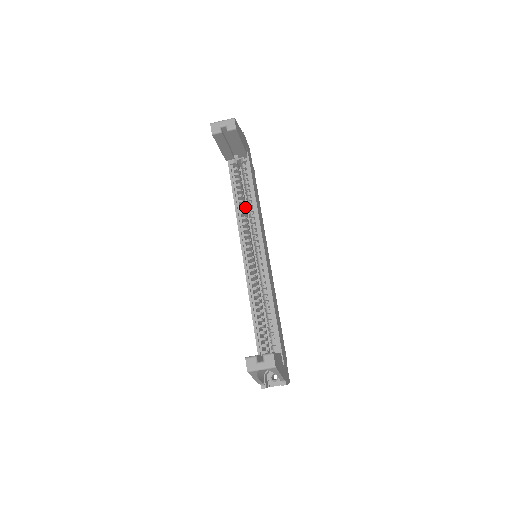
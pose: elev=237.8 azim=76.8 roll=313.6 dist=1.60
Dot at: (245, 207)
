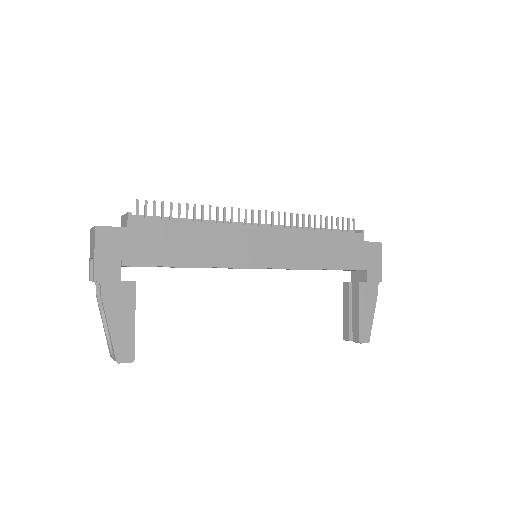
Dot at: occluded
